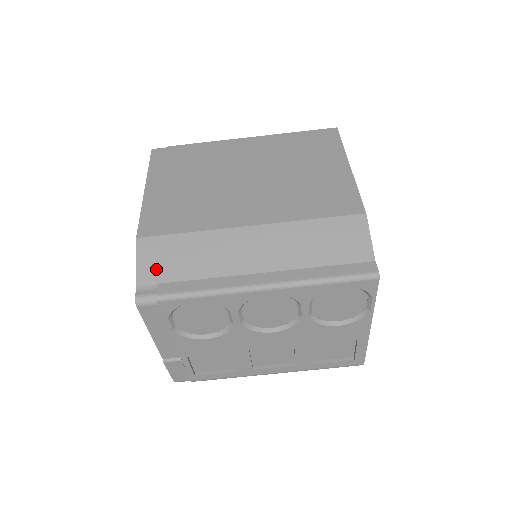
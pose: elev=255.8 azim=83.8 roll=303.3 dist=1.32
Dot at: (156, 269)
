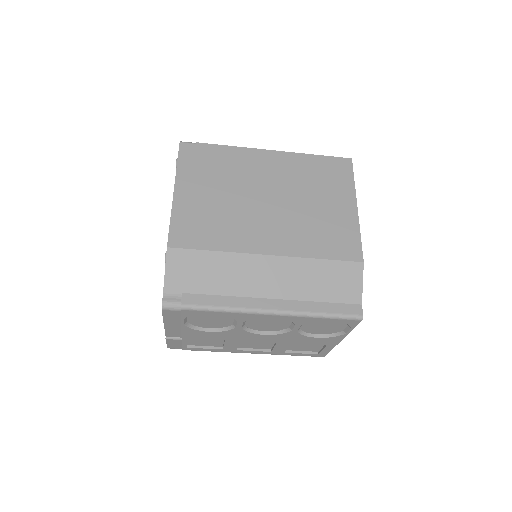
Dot at: (182, 279)
